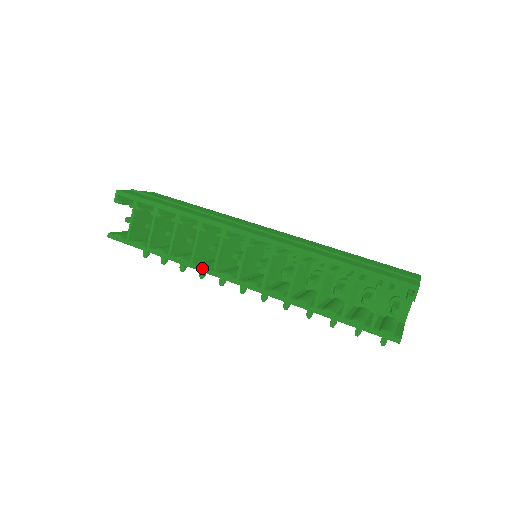
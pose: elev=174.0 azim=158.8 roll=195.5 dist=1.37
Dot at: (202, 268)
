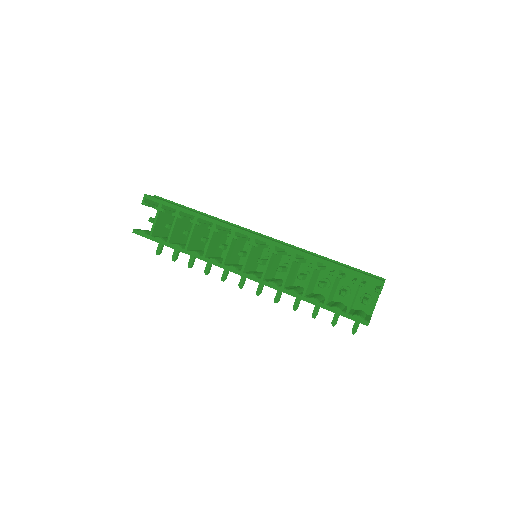
Dot at: (213, 261)
